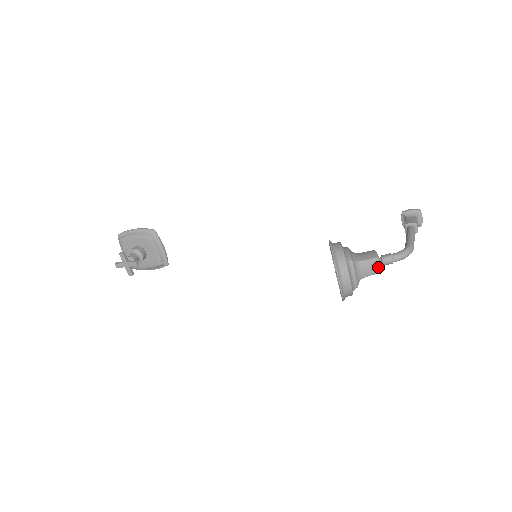
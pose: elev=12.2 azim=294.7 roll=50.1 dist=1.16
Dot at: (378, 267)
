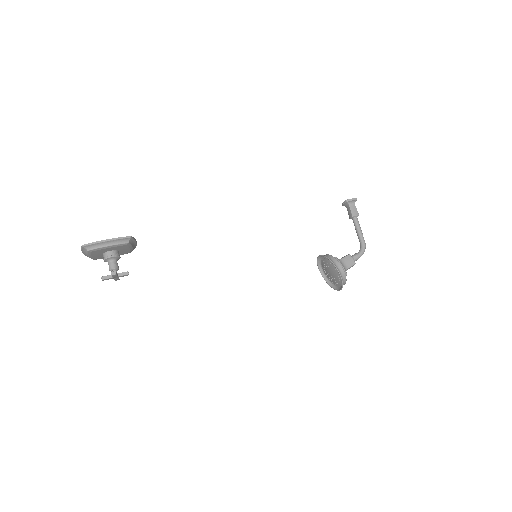
Dot at: occluded
